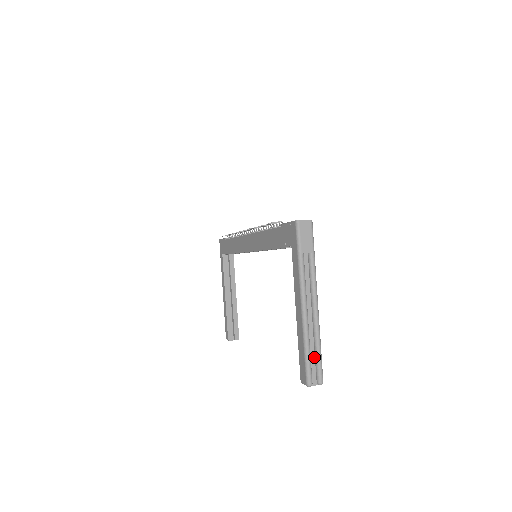
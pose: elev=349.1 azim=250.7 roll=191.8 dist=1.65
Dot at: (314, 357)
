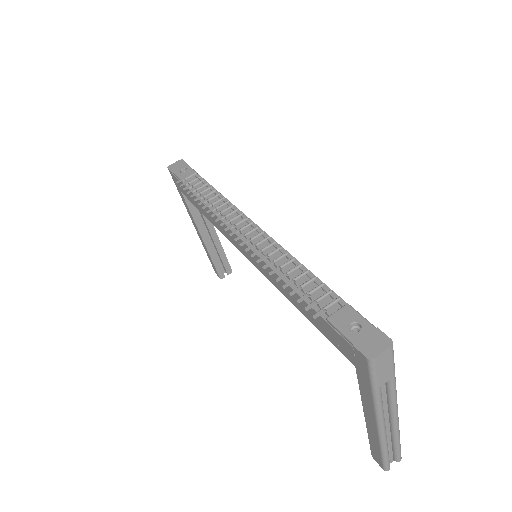
Dot at: (391, 447)
